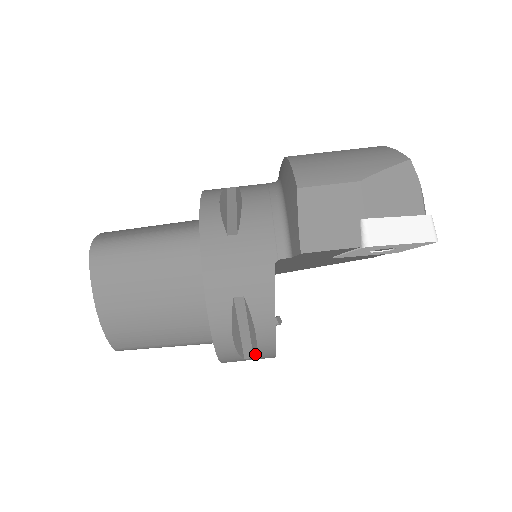
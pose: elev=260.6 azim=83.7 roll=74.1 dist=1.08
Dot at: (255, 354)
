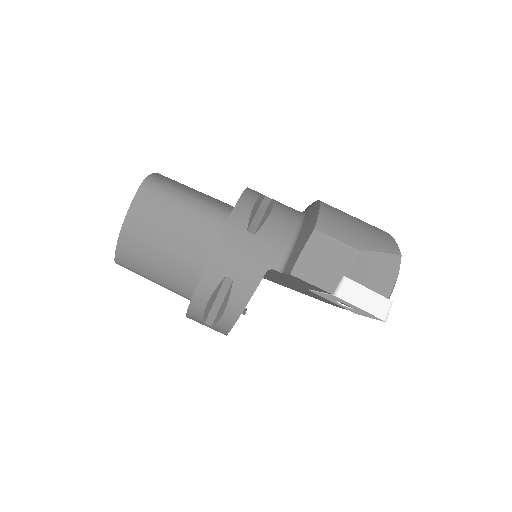
Dot at: (215, 324)
